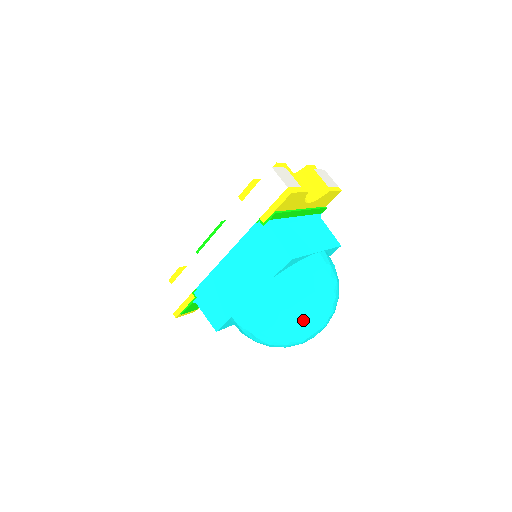
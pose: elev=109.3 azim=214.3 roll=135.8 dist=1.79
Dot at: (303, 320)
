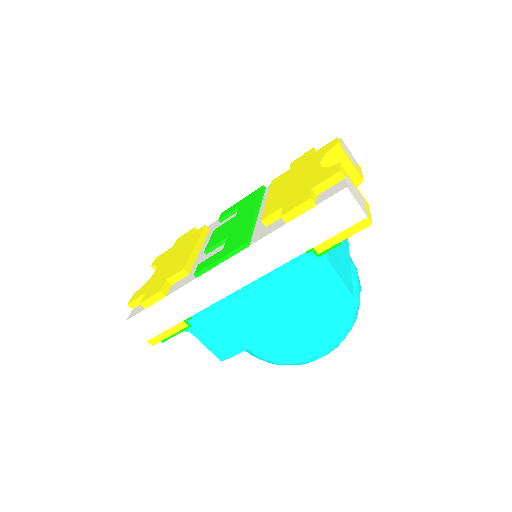
Dot at: occluded
